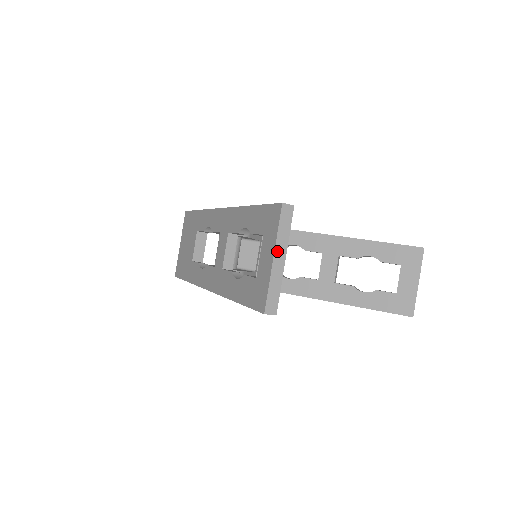
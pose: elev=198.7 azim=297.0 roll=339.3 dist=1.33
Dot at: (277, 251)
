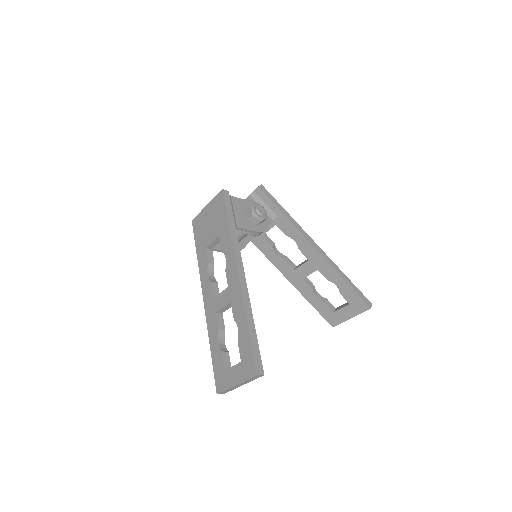
Dot at: (240, 384)
